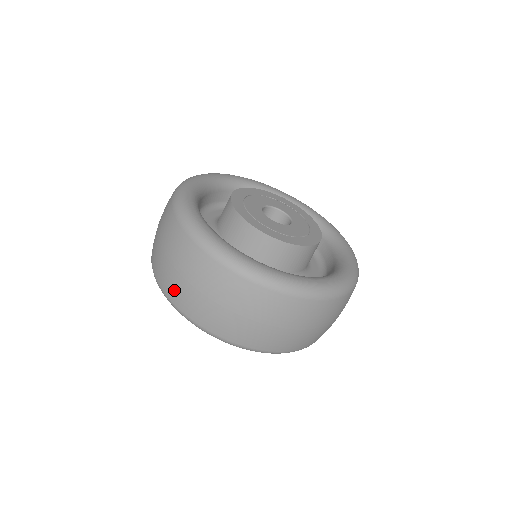
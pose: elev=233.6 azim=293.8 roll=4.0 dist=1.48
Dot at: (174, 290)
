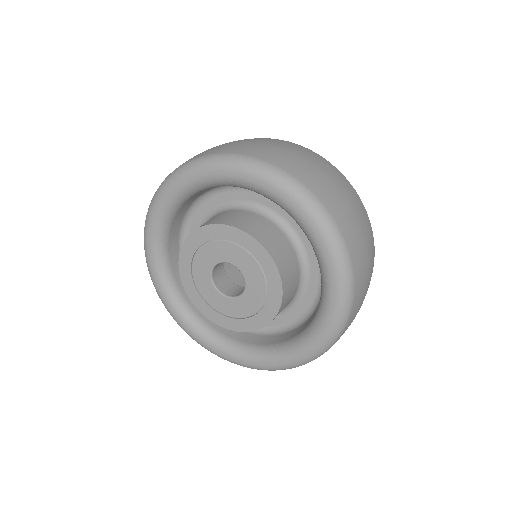
Dot at: (283, 158)
